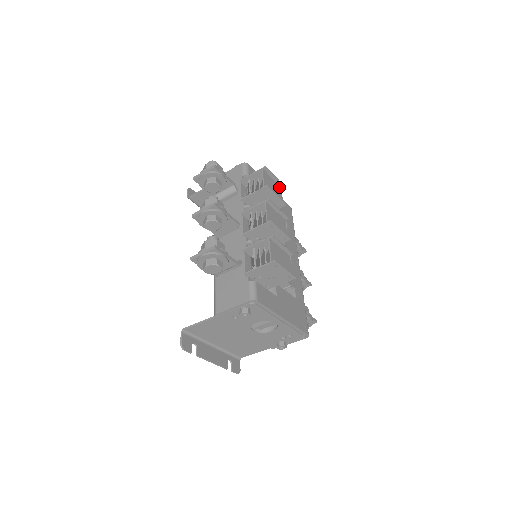
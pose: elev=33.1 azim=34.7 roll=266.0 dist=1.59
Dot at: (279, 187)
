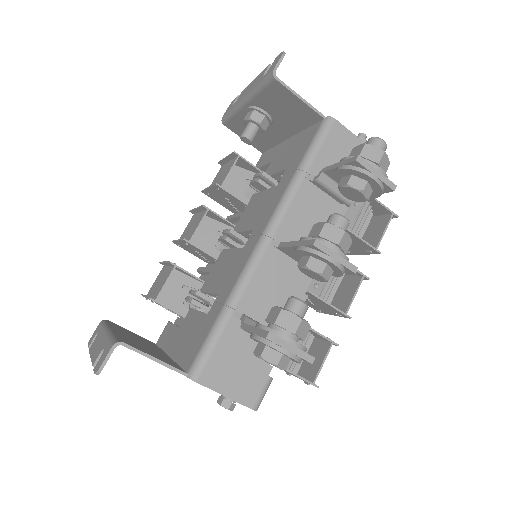
Dot at: occluded
